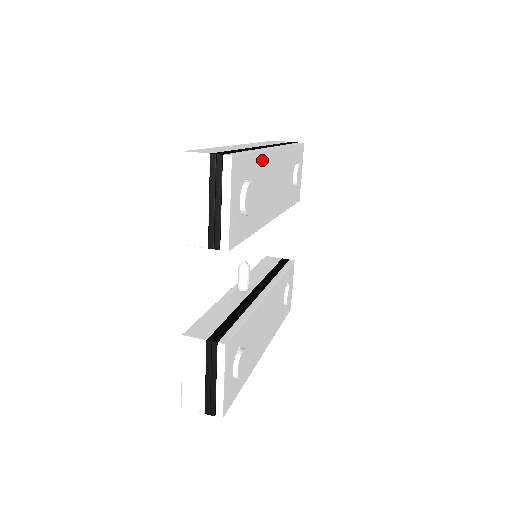
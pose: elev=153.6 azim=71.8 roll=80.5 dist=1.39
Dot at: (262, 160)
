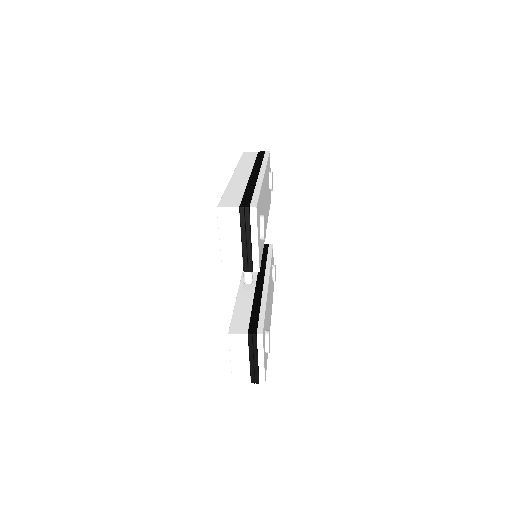
Dot at: (262, 192)
